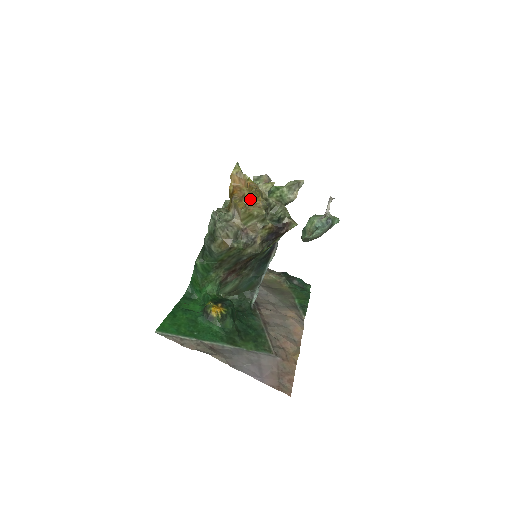
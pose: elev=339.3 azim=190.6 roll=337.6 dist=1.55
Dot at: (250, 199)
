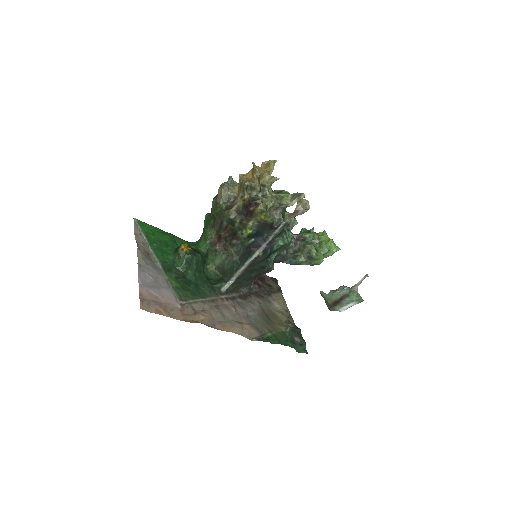
Dot at: (251, 175)
